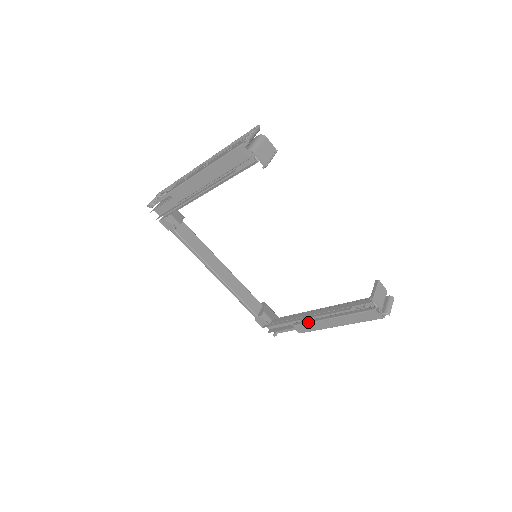
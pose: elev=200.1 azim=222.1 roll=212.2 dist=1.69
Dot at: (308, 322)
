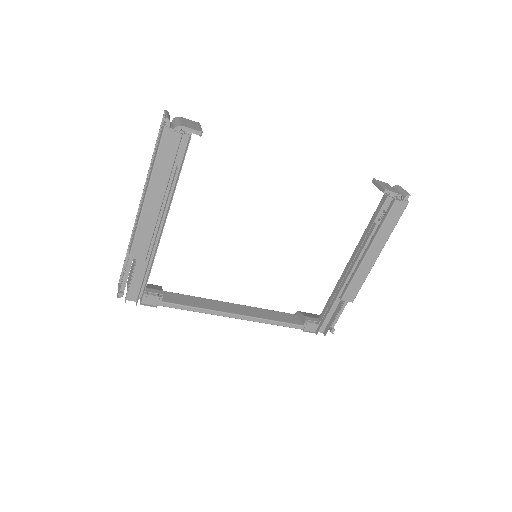
Dot at: (351, 280)
